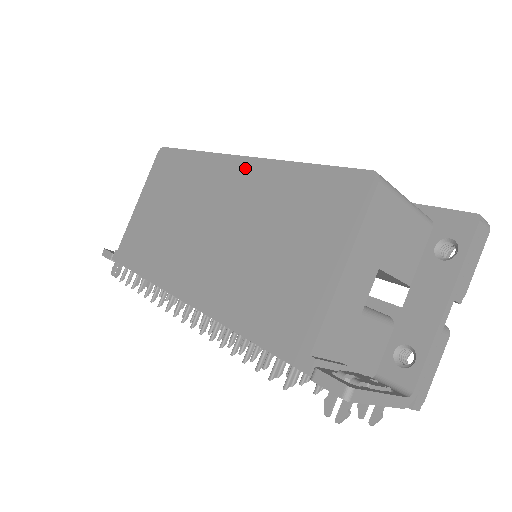
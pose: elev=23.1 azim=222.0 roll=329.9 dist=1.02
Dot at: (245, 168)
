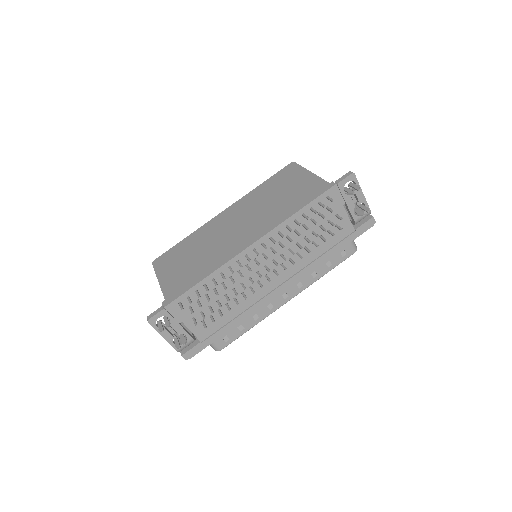
Dot at: (231, 209)
